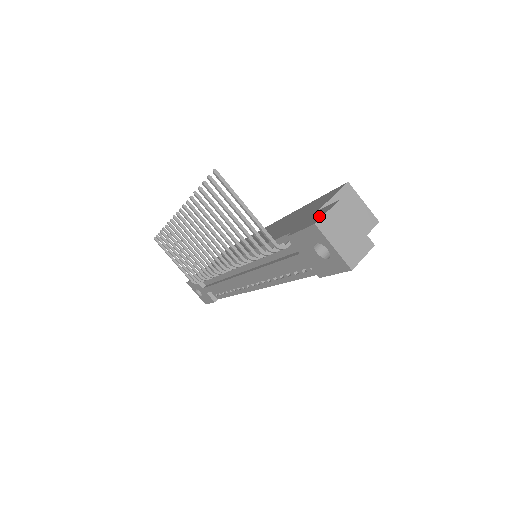
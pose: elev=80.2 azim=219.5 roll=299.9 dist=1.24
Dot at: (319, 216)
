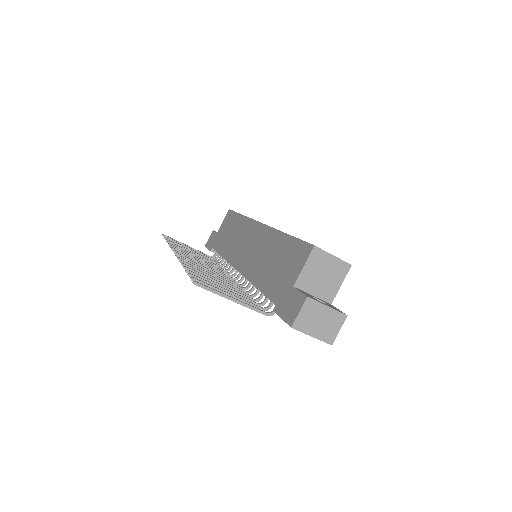
Dot at: (294, 312)
